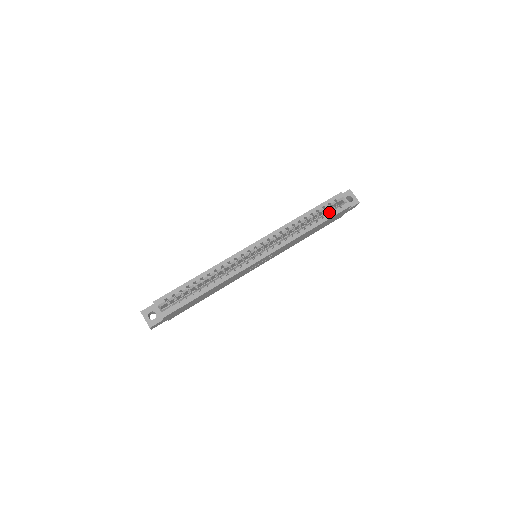
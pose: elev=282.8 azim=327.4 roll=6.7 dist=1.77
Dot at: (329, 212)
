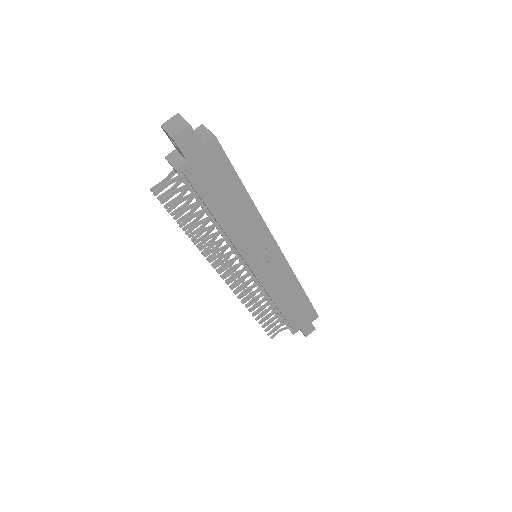
Dot at: occluded
